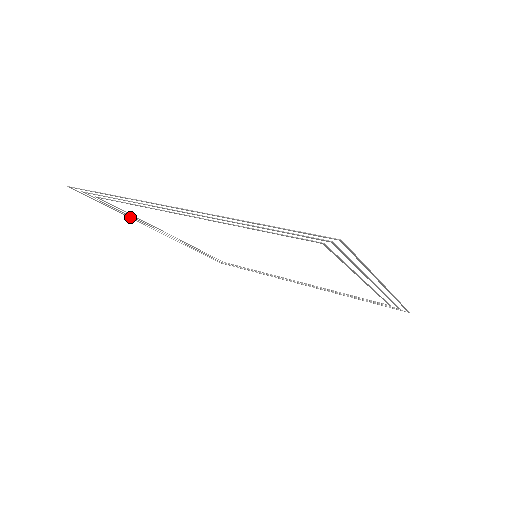
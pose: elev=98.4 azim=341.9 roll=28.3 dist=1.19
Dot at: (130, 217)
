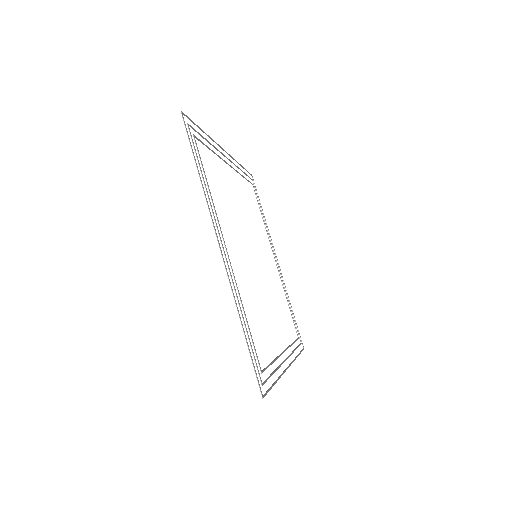
Dot at: (211, 138)
